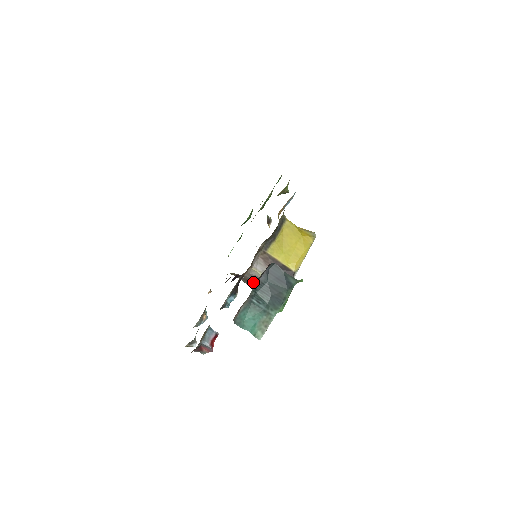
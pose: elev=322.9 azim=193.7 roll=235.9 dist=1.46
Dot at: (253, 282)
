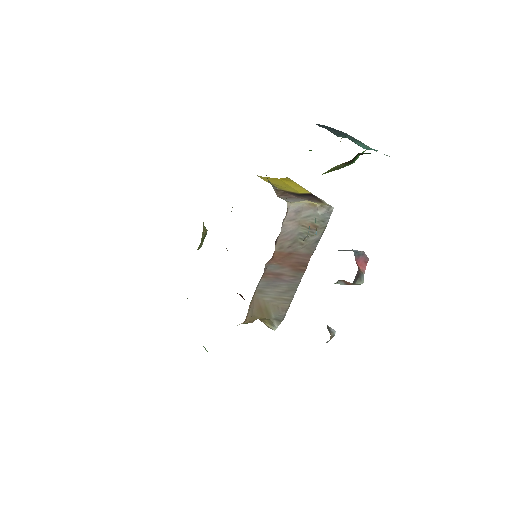
Dot at: (292, 242)
